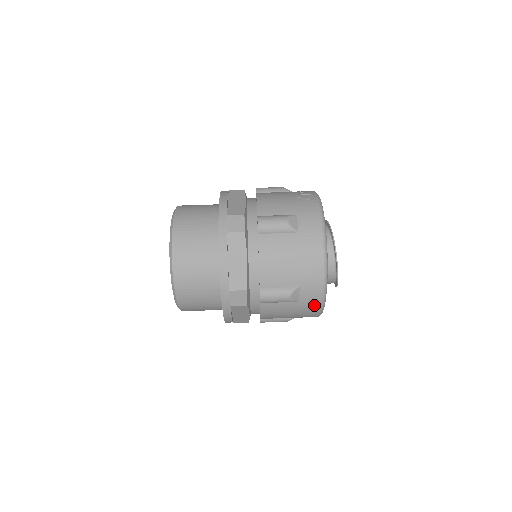
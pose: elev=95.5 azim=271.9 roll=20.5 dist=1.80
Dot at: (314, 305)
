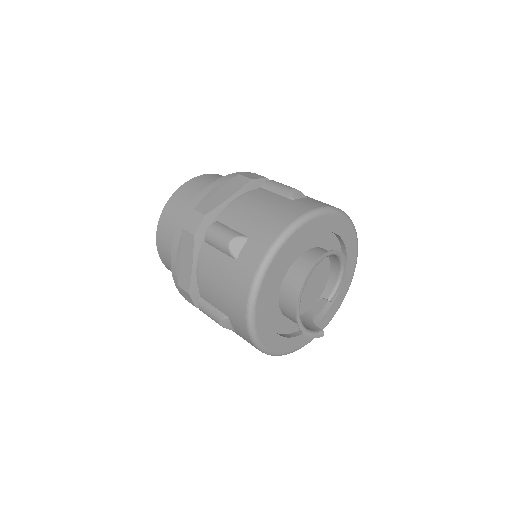
Dot at: (247, 276)
